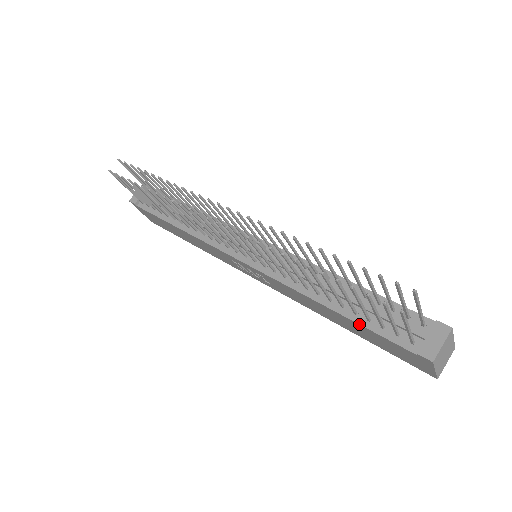
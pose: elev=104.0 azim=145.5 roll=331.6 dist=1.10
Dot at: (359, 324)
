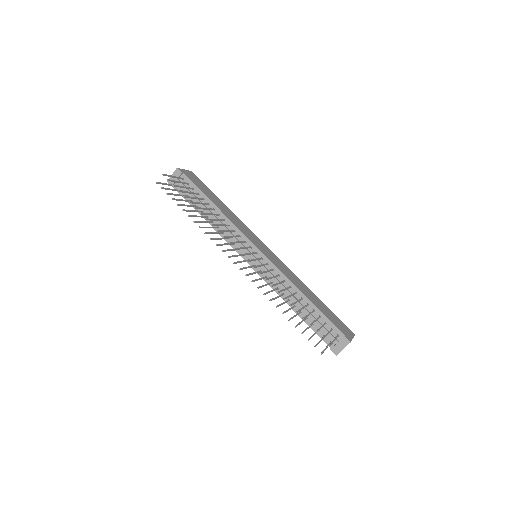
Dot at: (307, 324)
